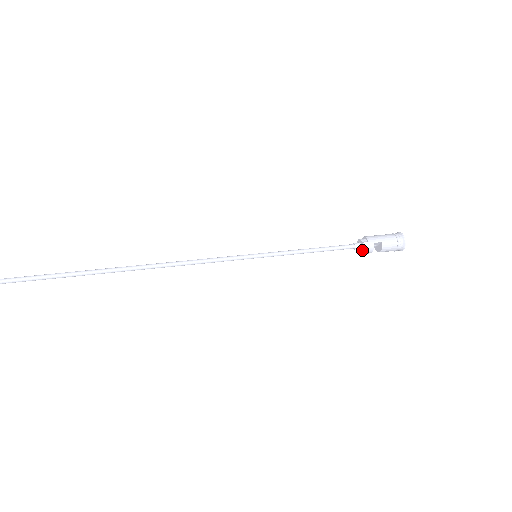
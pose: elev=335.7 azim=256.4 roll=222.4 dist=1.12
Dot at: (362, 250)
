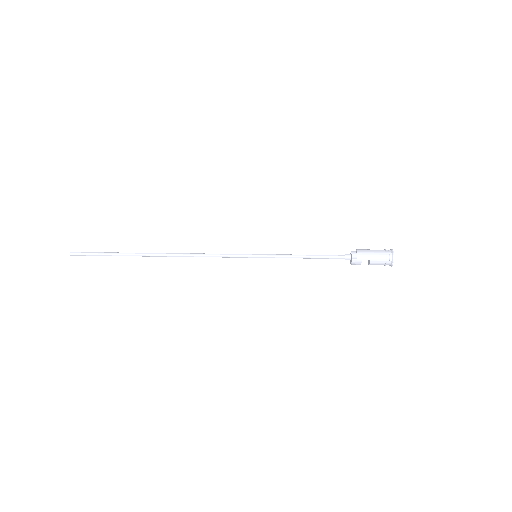
Dot at: (351, 263)
